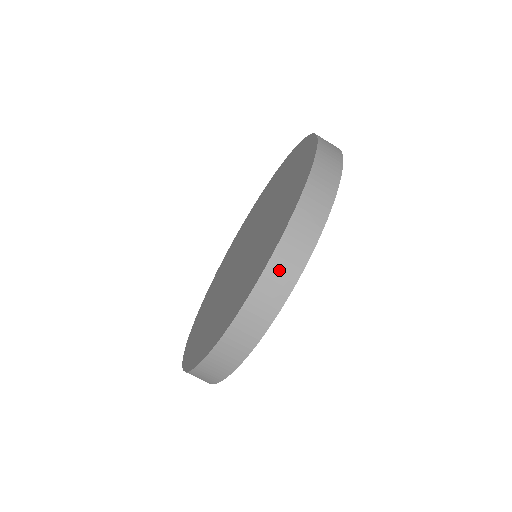
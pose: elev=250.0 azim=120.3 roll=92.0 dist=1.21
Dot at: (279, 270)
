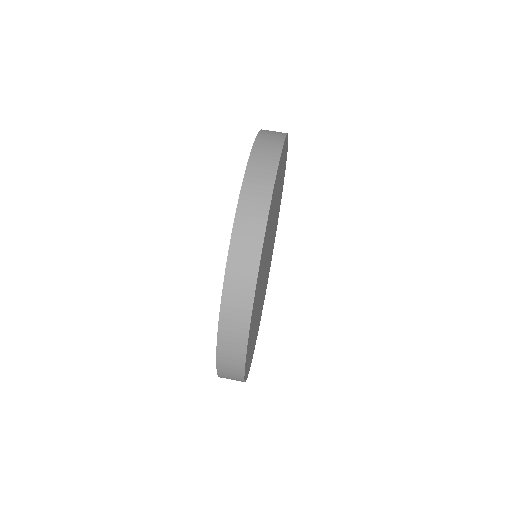
Dot at: occluded
